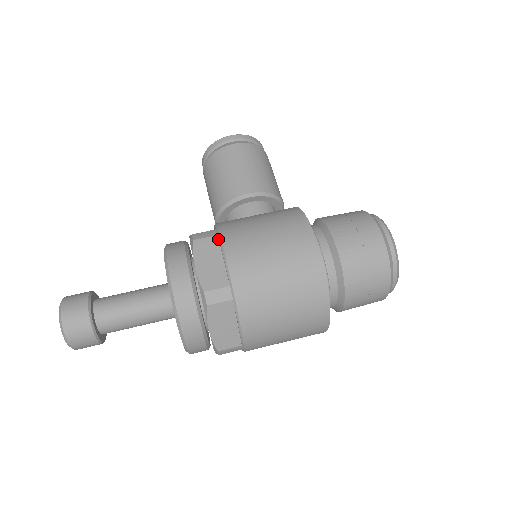
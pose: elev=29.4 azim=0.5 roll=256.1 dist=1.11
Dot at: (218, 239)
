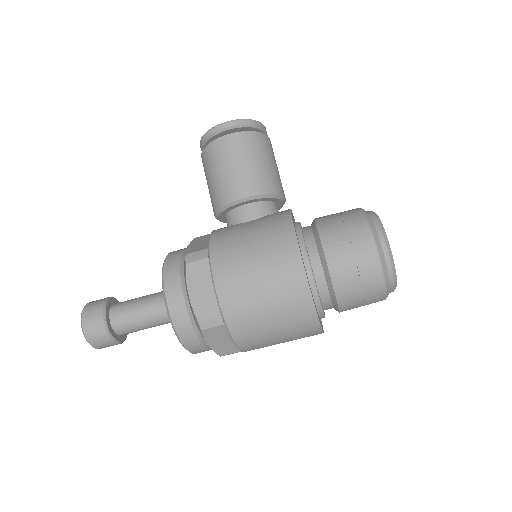
Dot at: (209, 262)
